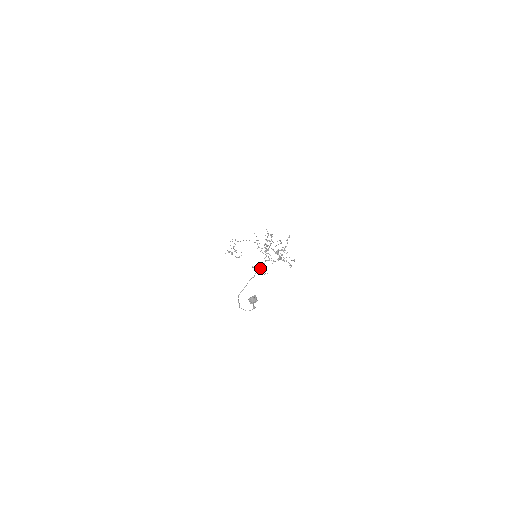
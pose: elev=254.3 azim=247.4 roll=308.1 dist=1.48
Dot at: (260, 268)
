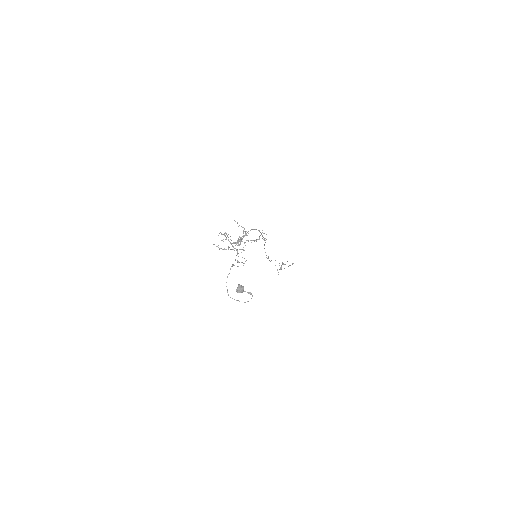
Dot at: occluded
